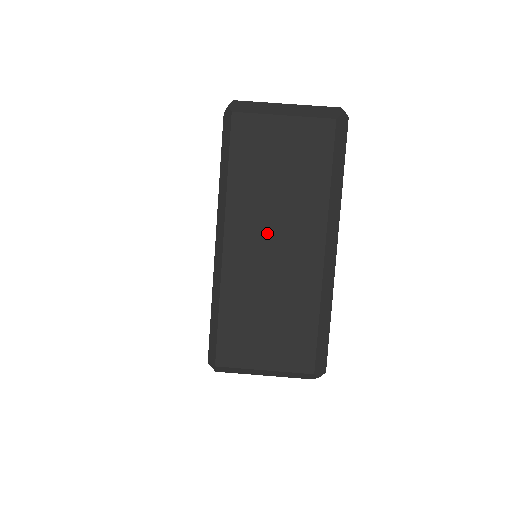
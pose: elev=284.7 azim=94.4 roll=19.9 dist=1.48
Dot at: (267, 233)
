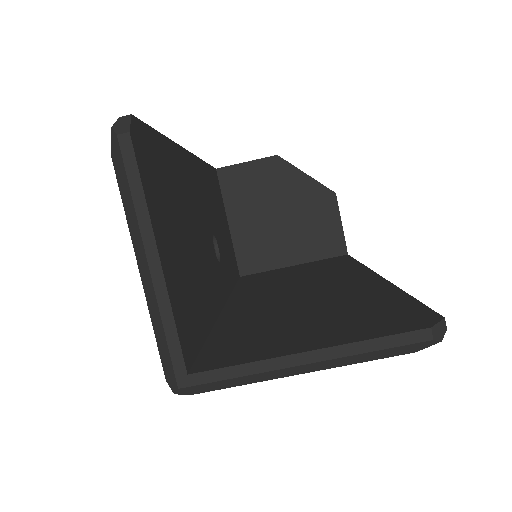
Dot at: occluded
